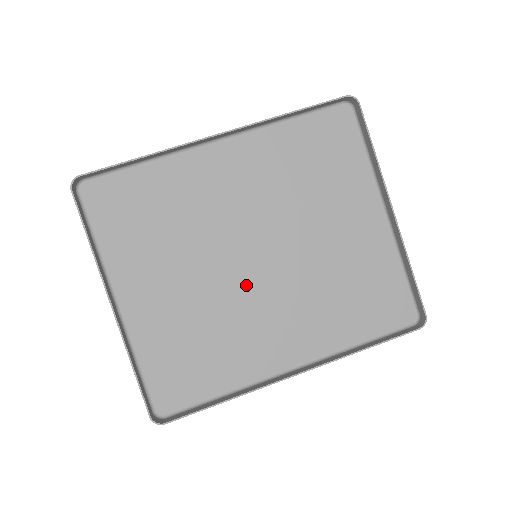
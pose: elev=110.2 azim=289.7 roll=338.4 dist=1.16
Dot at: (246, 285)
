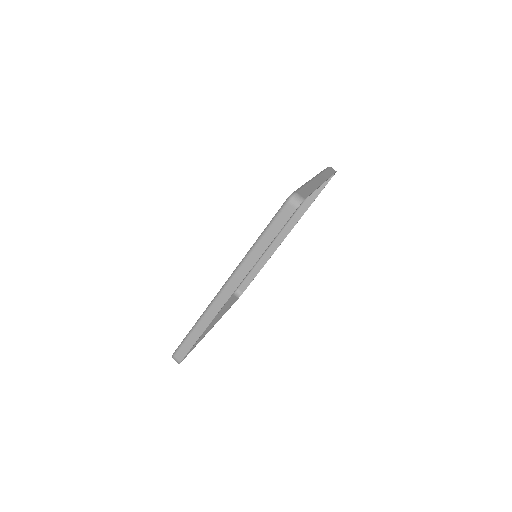
Dot at: occluded
